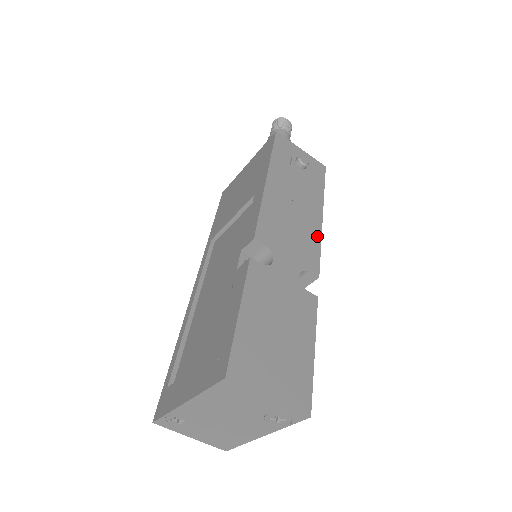
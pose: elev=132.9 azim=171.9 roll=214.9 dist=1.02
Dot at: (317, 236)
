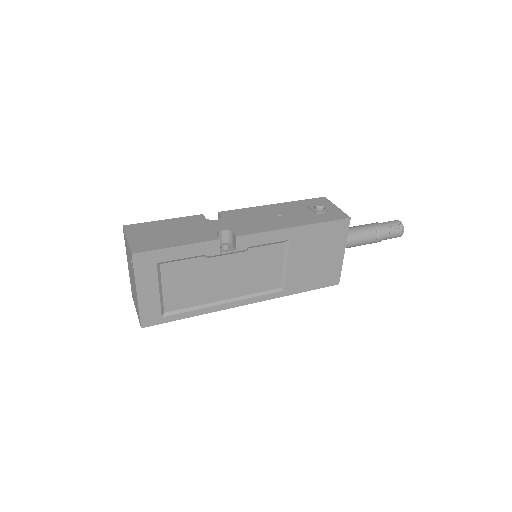
Dot at: (271, 229)
